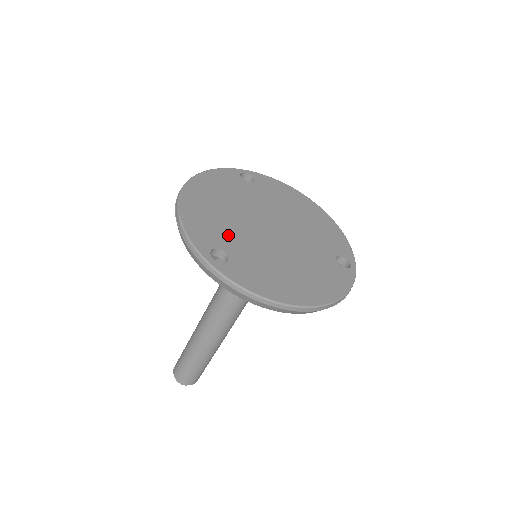
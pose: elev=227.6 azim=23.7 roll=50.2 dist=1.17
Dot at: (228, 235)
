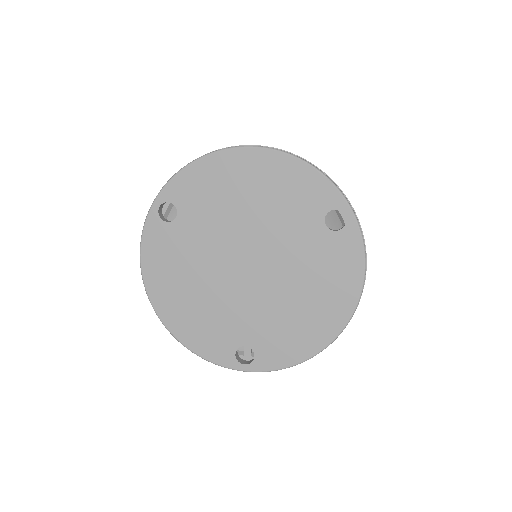
Dot at: (229, 324)
